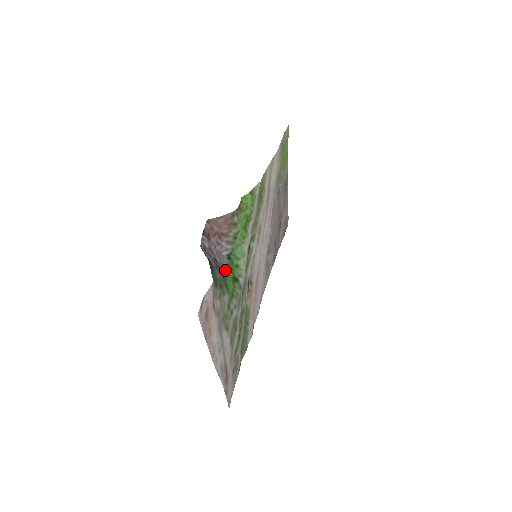
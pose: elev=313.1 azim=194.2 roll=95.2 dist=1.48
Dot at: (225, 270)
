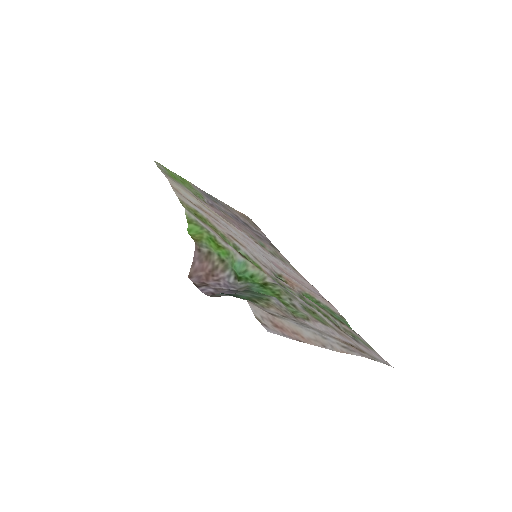
Dot at: (248, 288)
